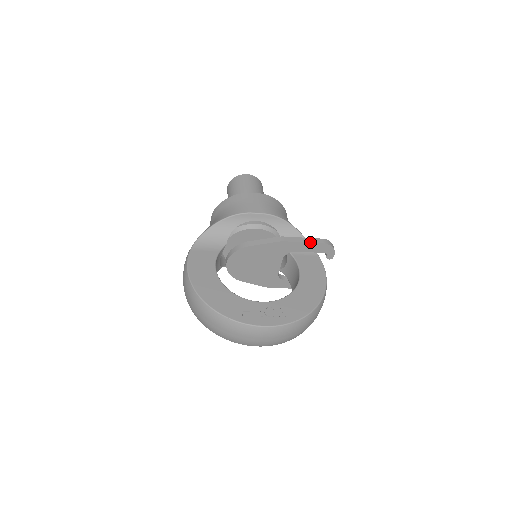
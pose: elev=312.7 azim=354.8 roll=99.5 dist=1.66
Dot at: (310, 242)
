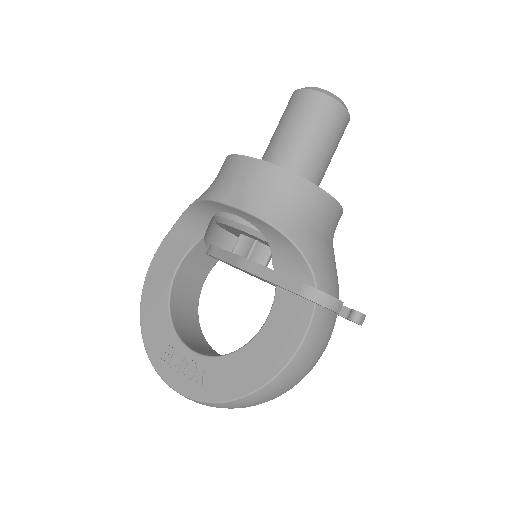
Dot at: (277, 284)
